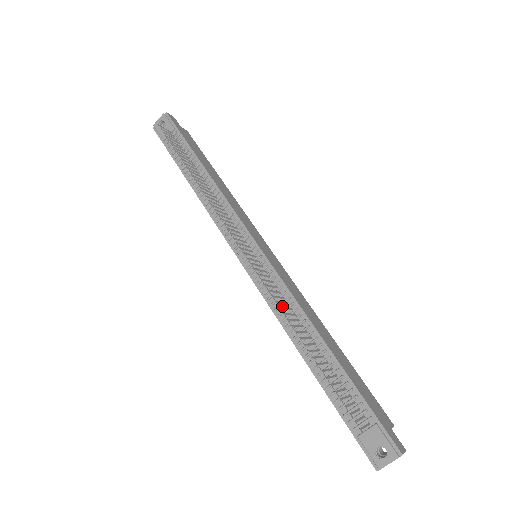
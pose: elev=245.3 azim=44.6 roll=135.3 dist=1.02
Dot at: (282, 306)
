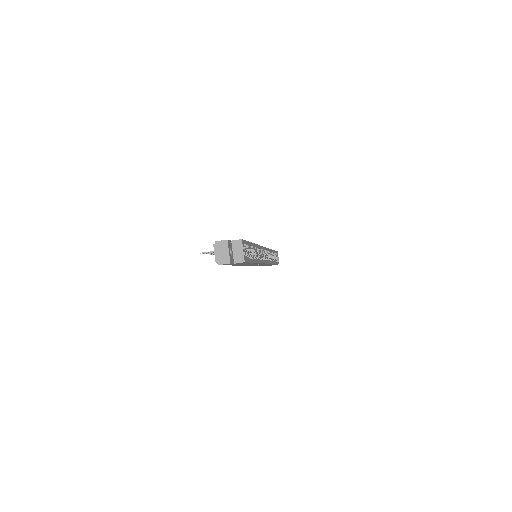
Dot at: occluded
